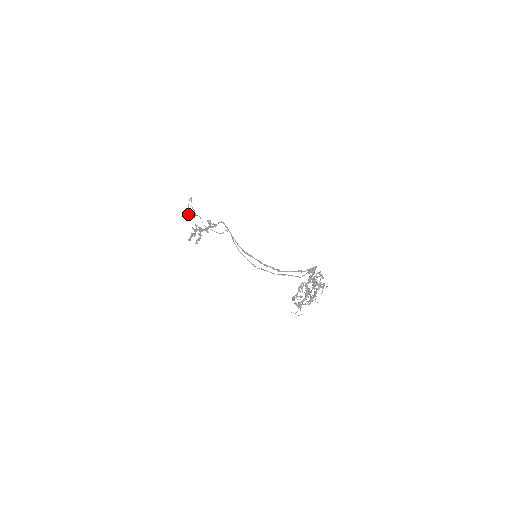
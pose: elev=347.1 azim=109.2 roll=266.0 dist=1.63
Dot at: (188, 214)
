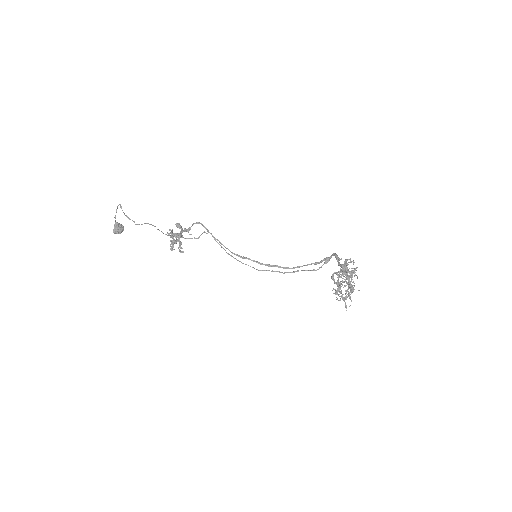
Dot at: (114, 228)
